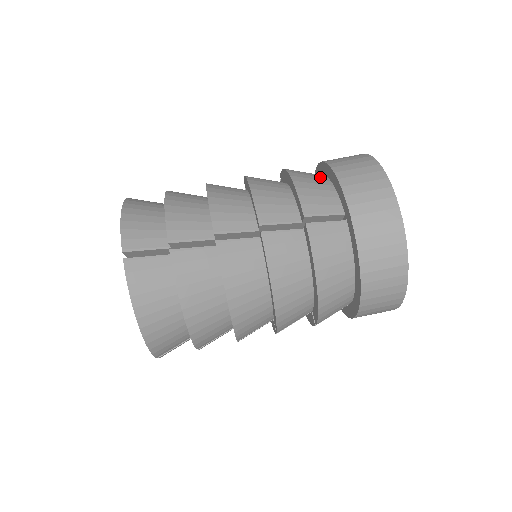
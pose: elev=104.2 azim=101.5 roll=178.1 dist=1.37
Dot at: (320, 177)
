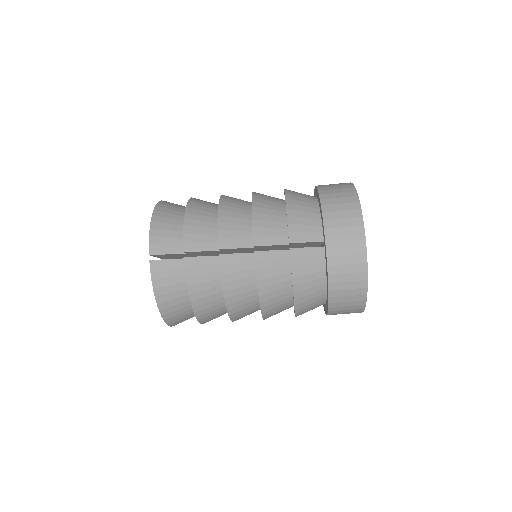
Dot at: (312, 204)
